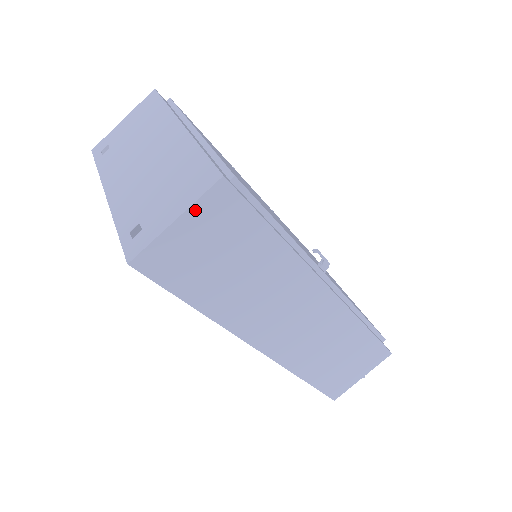
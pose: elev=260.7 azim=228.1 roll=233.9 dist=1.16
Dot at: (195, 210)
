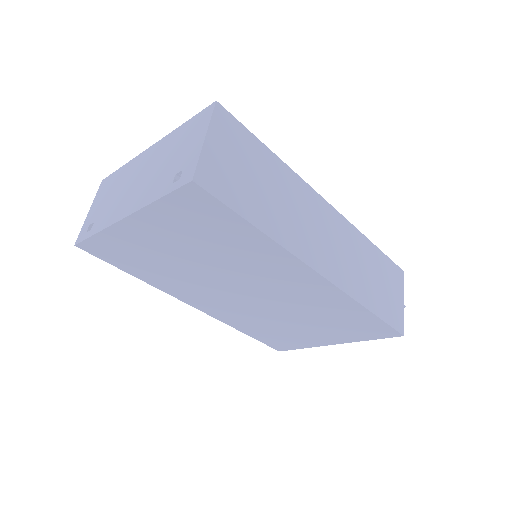
Dot at: (213, 129)
